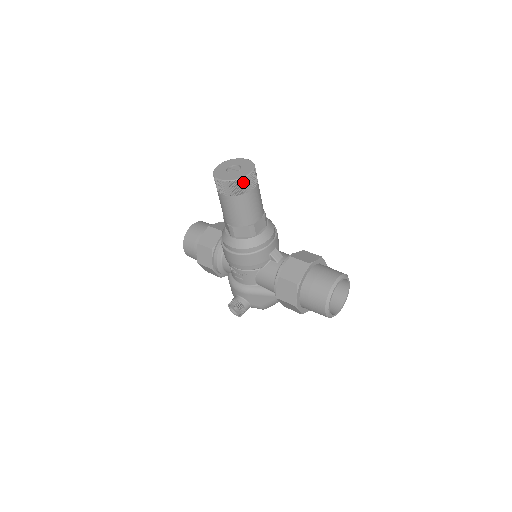
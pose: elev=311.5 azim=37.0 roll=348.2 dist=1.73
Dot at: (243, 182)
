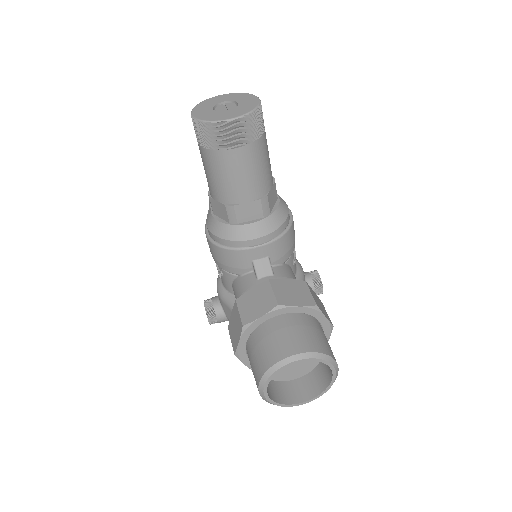
Dot at: (217, 129)
